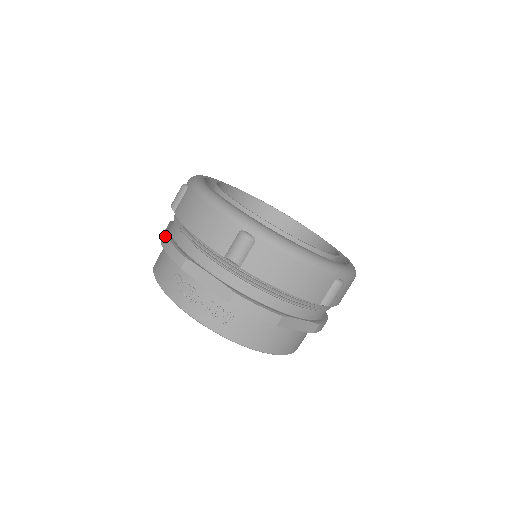
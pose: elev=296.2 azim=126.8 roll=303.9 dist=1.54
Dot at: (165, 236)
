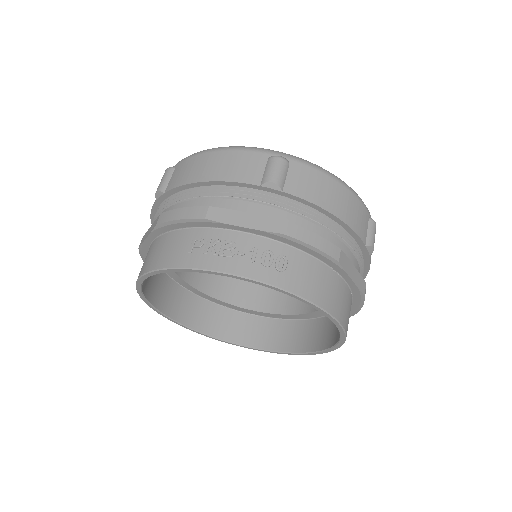
Dot at: (161, 214)
